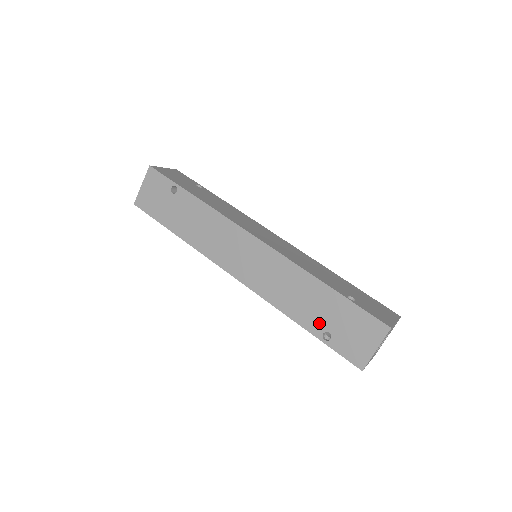
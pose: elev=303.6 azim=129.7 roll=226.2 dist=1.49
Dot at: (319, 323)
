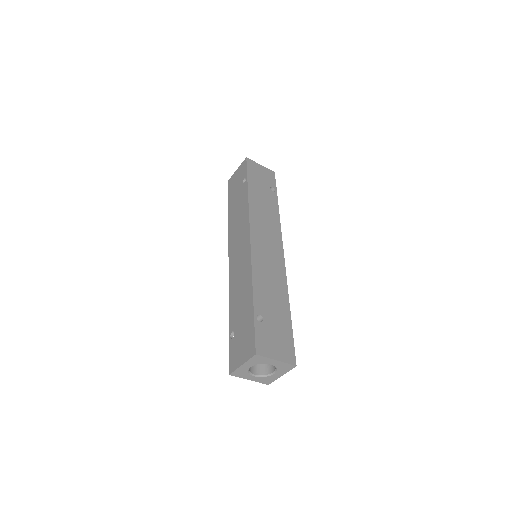
Dot at: (235, 322)
